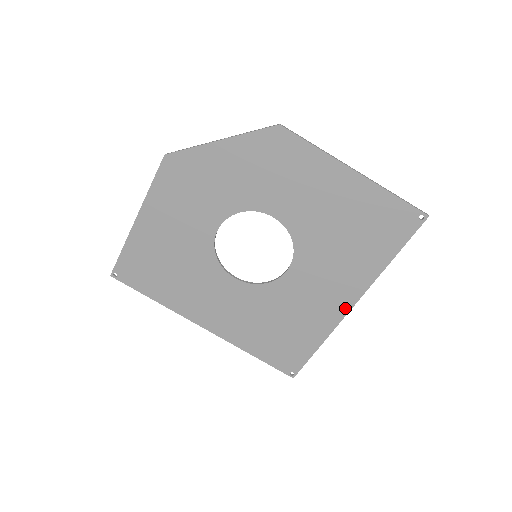
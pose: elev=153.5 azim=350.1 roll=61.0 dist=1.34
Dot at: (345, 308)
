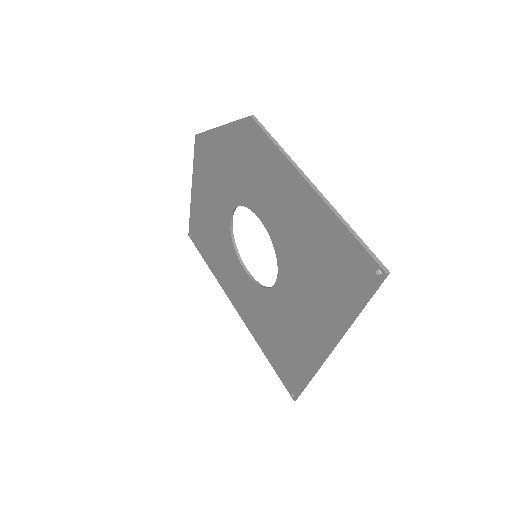
Dot at: (322, 351)
